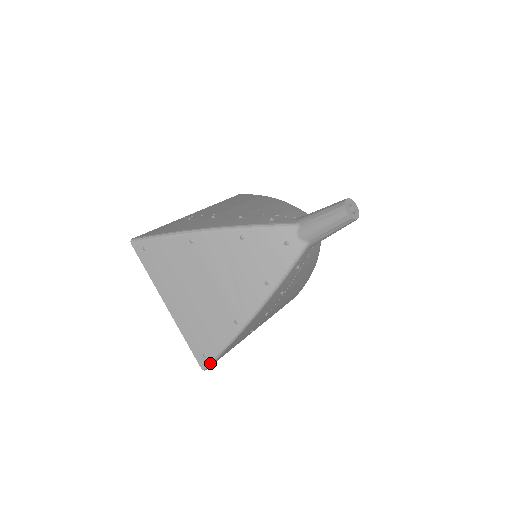
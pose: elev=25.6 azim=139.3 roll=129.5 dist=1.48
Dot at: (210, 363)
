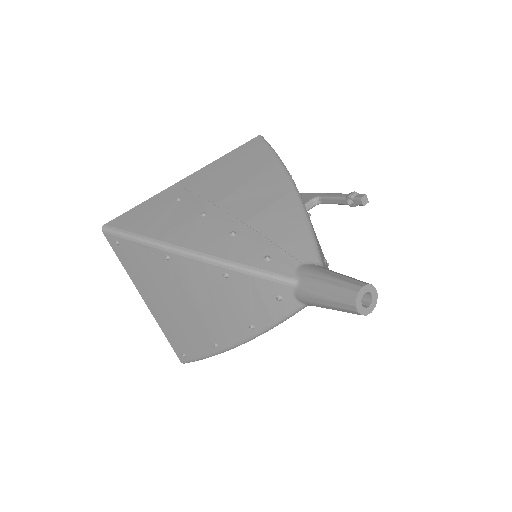
Dot at: occluded
